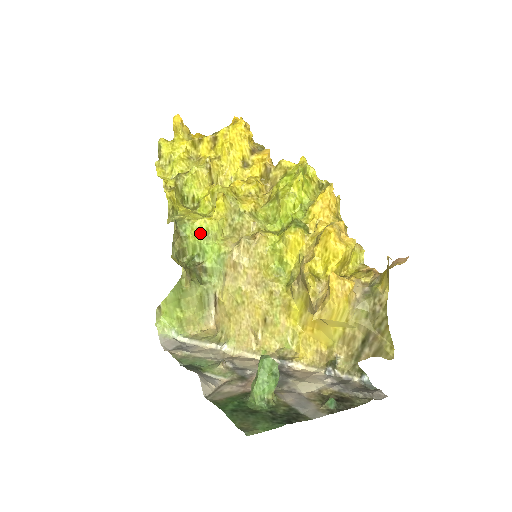
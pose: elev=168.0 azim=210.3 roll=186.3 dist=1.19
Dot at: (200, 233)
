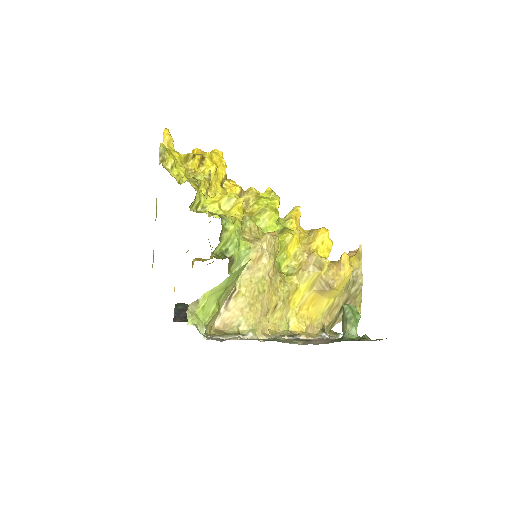
Dot at: (235, 228)
